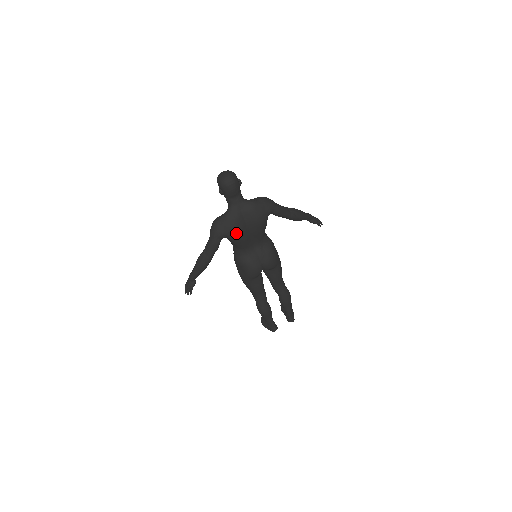
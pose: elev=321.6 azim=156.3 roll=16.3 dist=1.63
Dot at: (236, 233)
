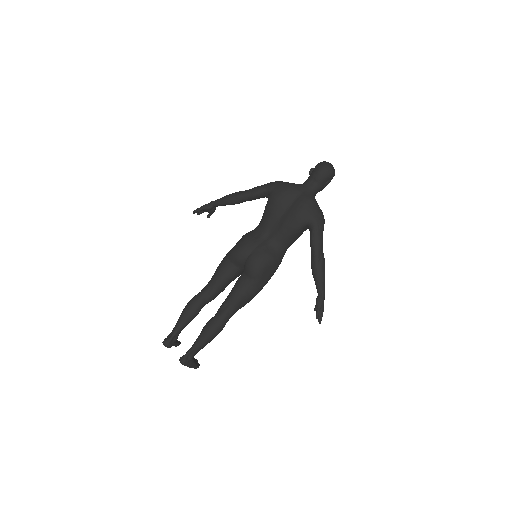
Dot at: (278, 196)
